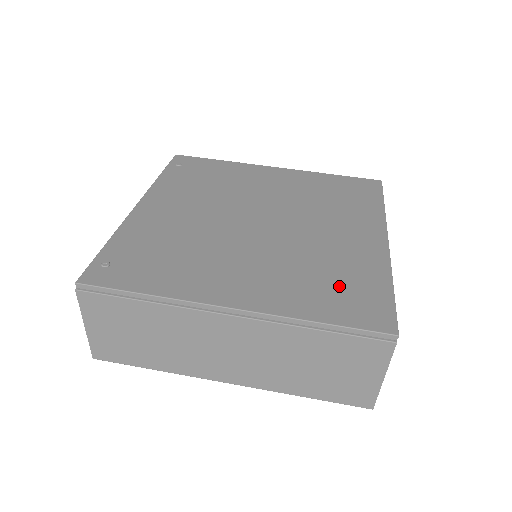
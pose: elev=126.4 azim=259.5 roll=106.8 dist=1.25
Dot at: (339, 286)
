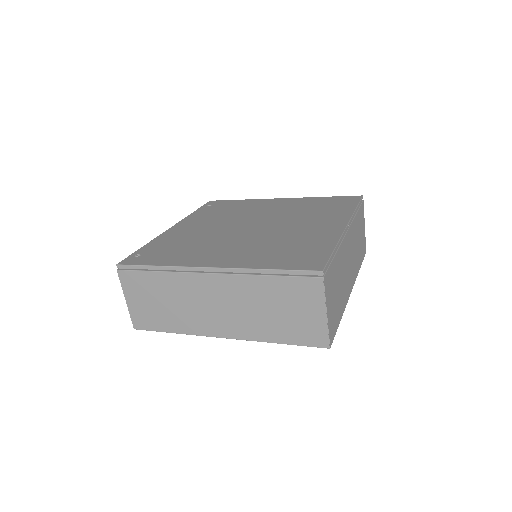
Dot at: (292, 251)
